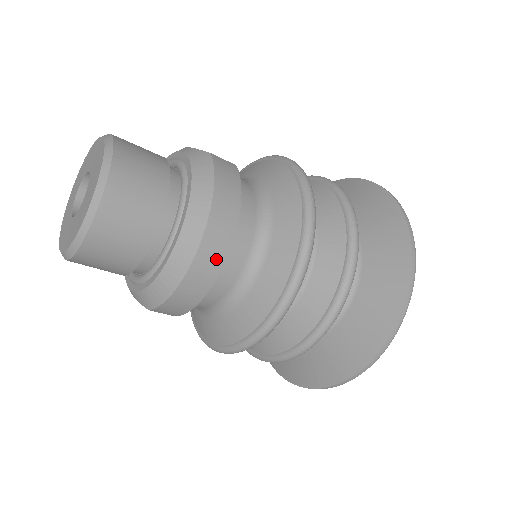
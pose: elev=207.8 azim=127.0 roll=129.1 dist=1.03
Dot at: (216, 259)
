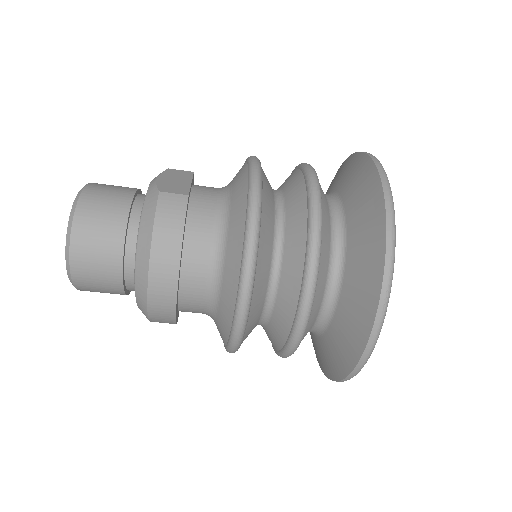
Dot at: (168, 294)
